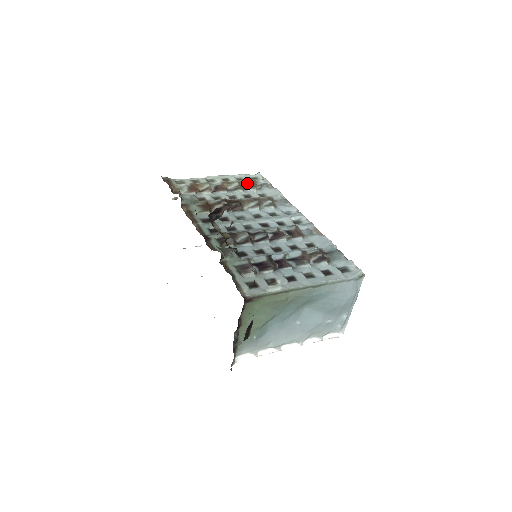
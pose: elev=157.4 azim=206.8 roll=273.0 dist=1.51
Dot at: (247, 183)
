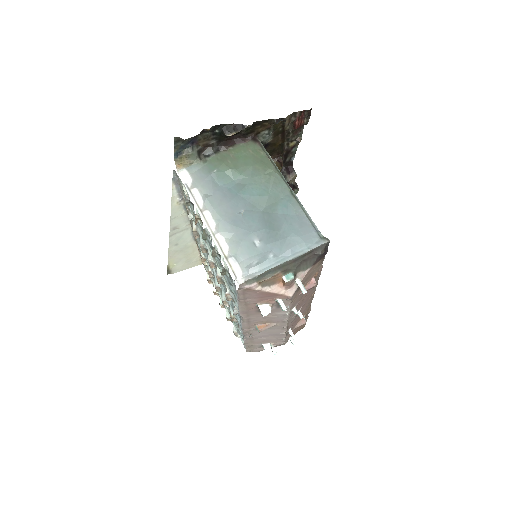
Dot at: occluded
